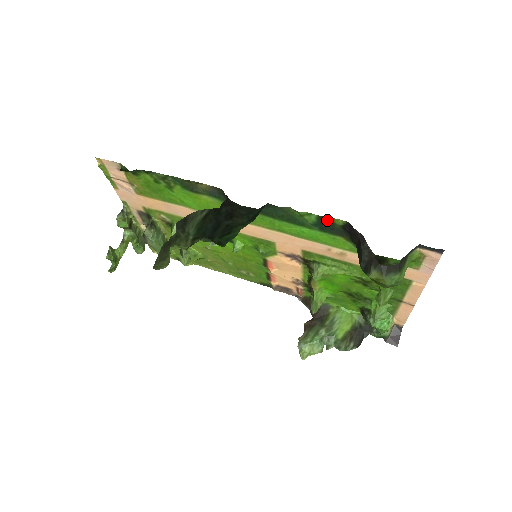
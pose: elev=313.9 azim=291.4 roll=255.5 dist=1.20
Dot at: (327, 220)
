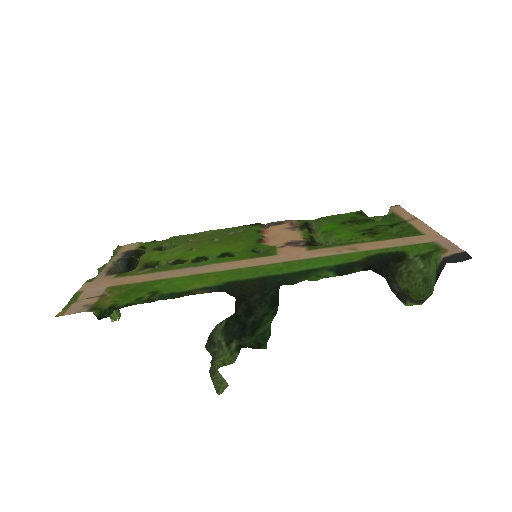
Dot at: (347, 273)
